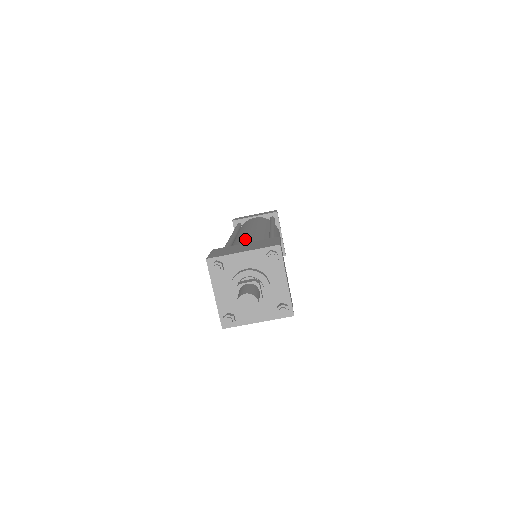
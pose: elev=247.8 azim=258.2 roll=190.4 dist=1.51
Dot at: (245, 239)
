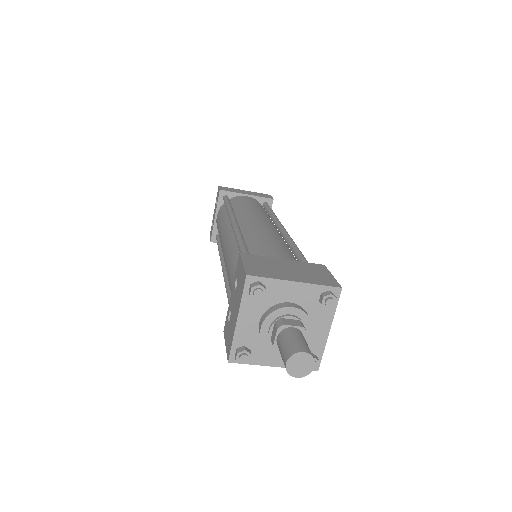
Dot at: (270, 244)
